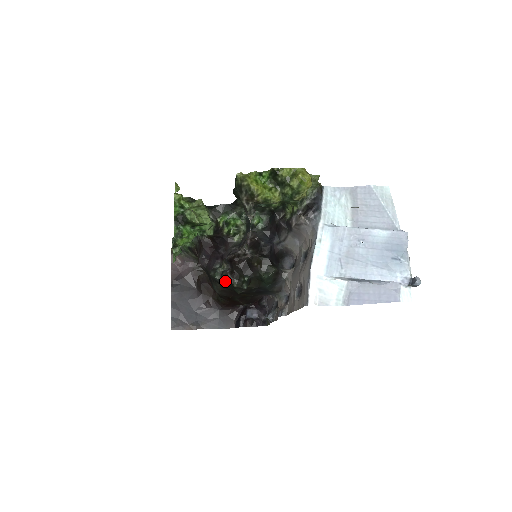
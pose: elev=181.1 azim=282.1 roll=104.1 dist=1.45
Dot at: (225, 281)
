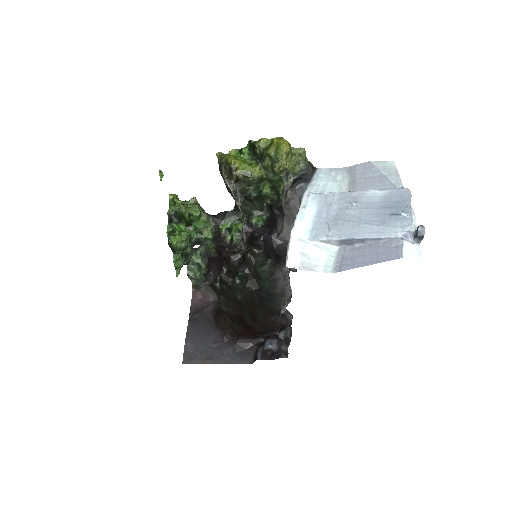
Dot at: (222, 284)
